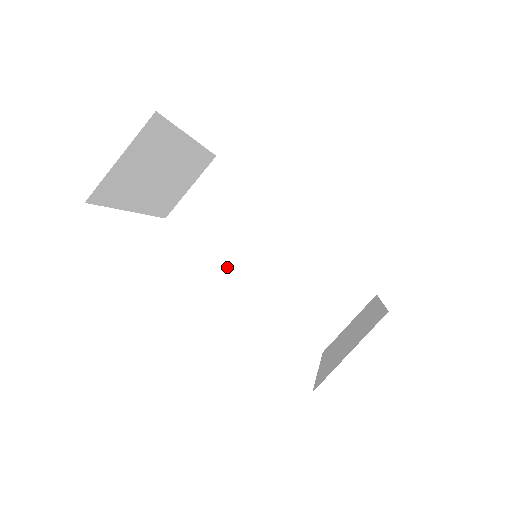
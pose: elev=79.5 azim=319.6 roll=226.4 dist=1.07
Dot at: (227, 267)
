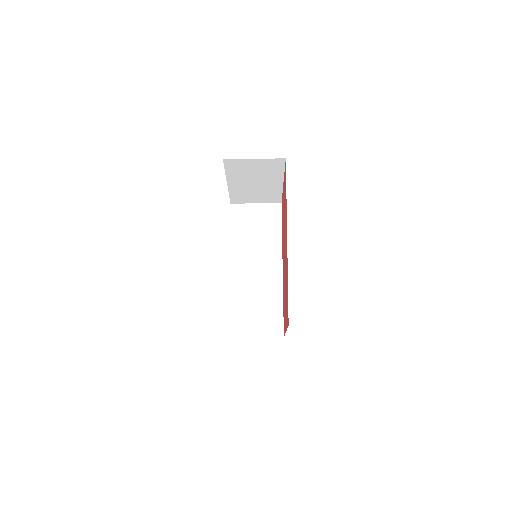
Dot at: (233, 253)
